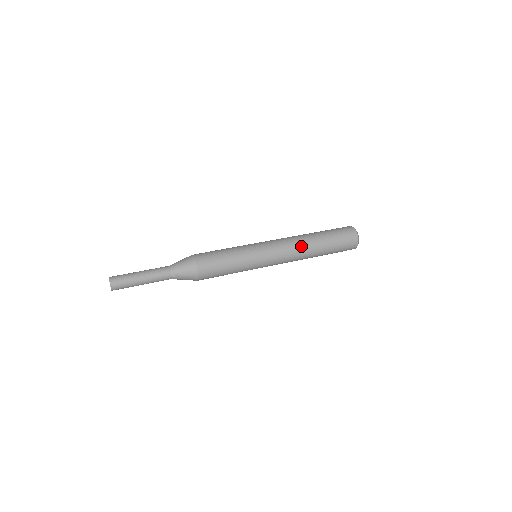
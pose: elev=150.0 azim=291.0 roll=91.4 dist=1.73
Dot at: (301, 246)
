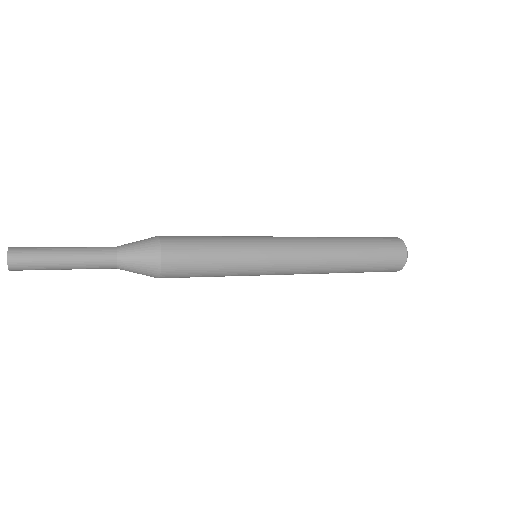
Dot at: (326, 254)
